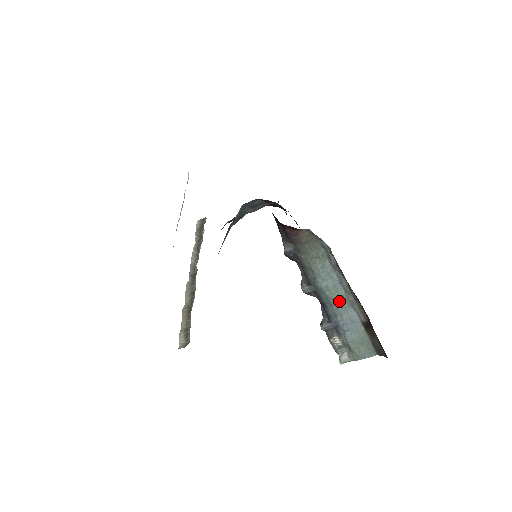
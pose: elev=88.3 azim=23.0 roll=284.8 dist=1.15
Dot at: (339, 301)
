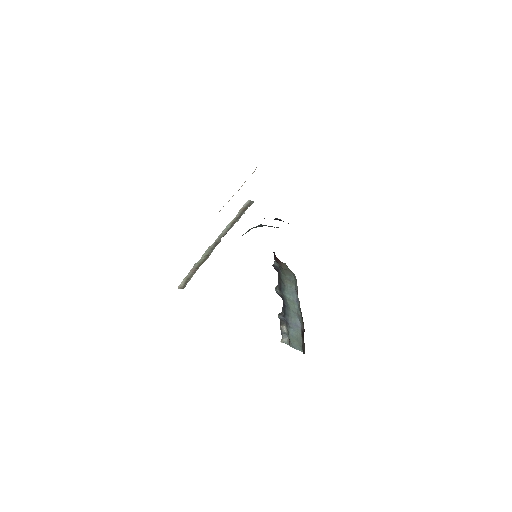
Dot at: (293, 310)
